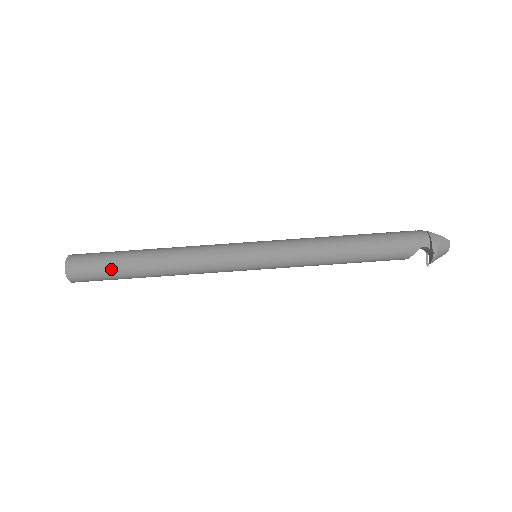
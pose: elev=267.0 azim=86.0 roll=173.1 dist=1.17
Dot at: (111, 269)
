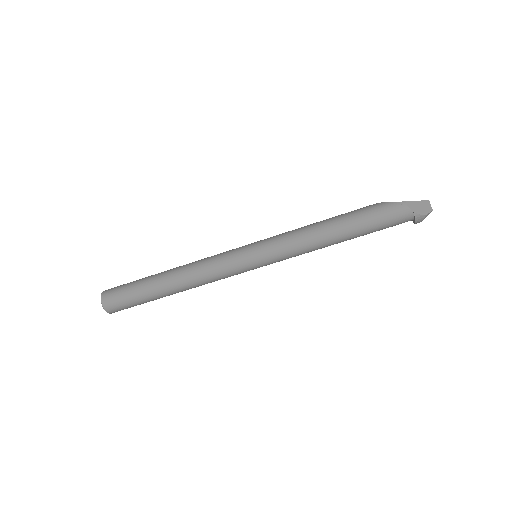
Dot at: occluded
